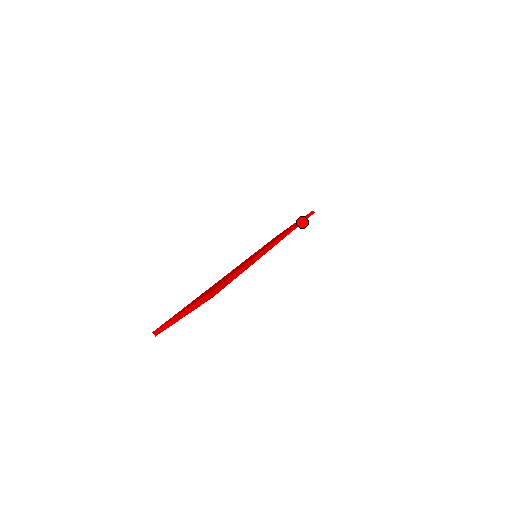
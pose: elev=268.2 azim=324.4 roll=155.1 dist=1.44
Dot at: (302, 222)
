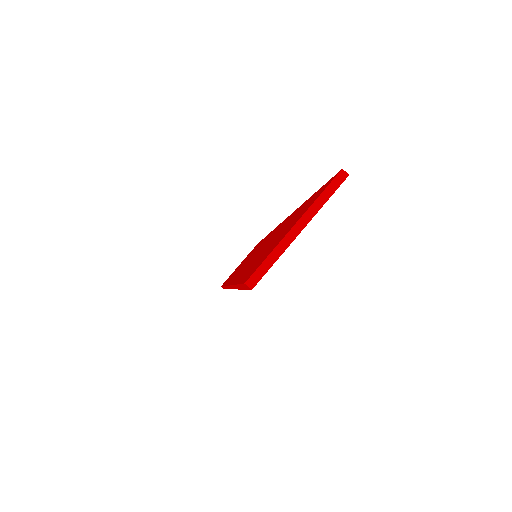
Dot at: occluded
